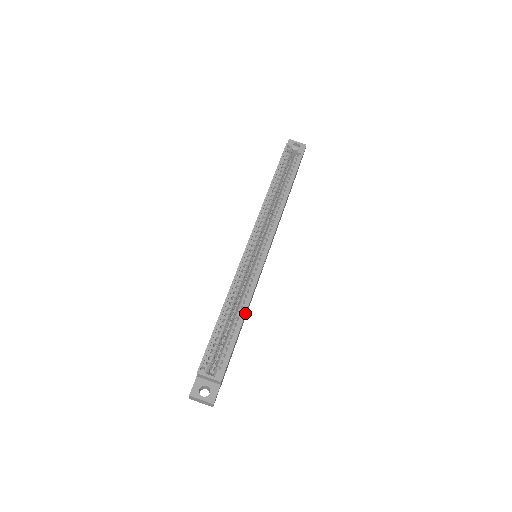
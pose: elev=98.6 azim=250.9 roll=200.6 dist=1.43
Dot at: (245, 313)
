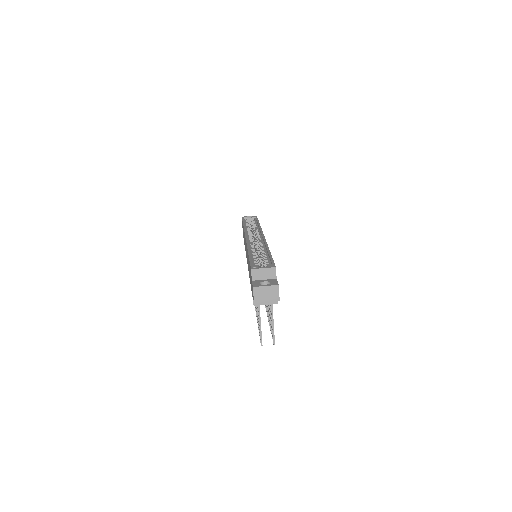
Dot at: occluded
